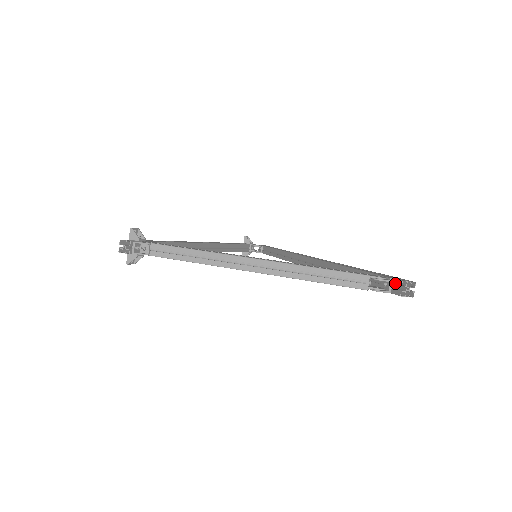
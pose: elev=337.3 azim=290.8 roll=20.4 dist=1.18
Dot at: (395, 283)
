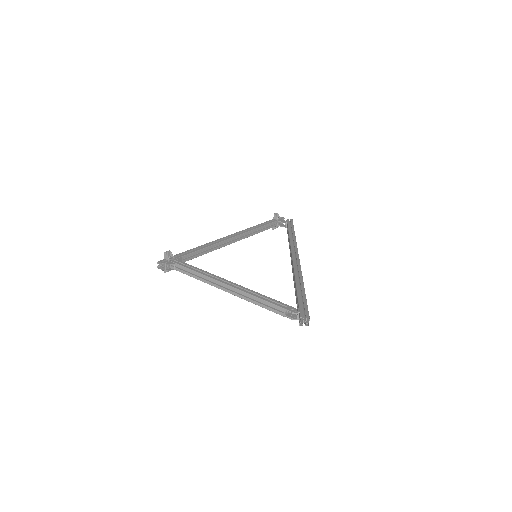
Dot at: (299, 316)
